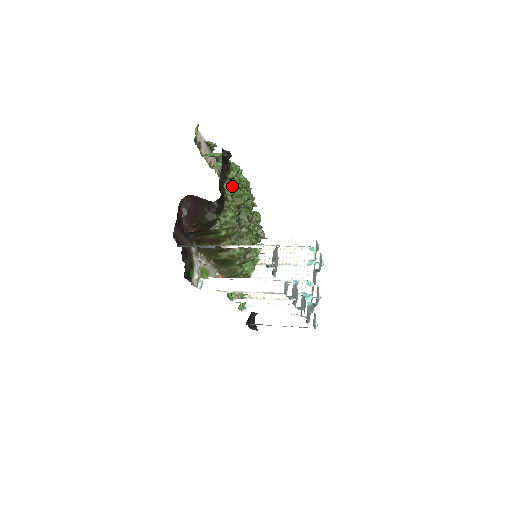
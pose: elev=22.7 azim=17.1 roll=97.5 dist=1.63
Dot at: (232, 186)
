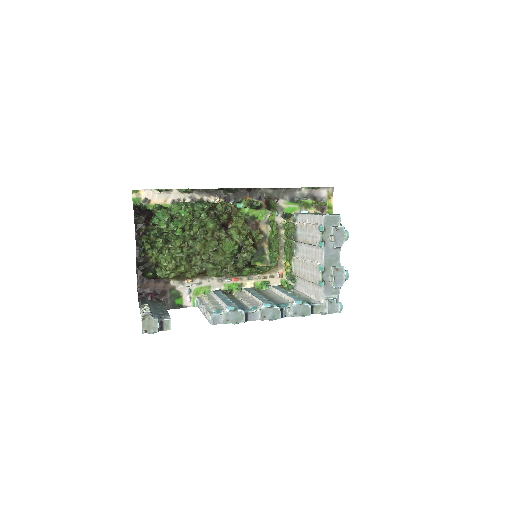
Dot at: (158, 241)
